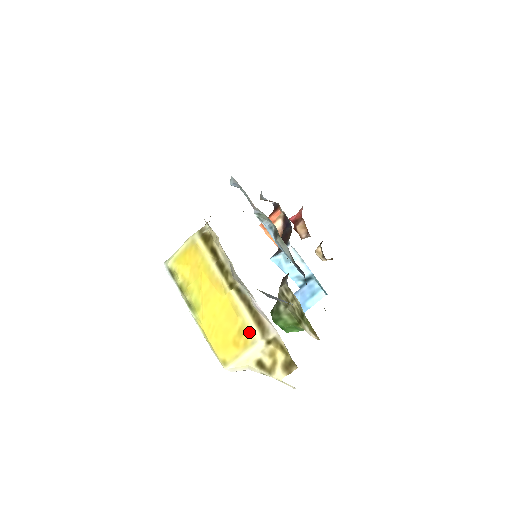
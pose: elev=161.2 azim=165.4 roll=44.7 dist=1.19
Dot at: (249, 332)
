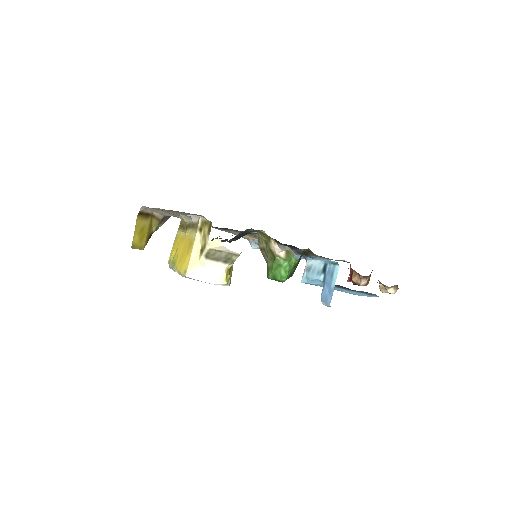
Dot at: (193, 238)
